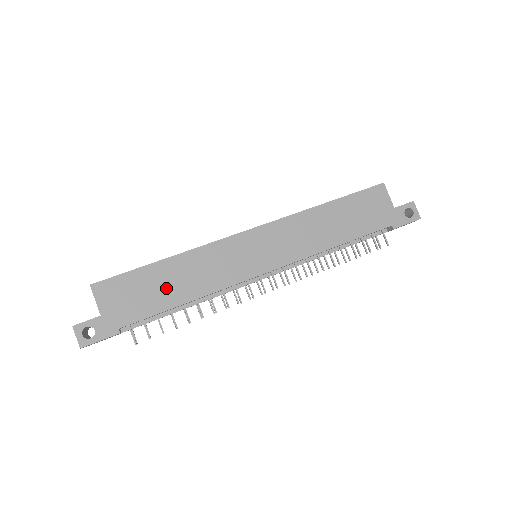
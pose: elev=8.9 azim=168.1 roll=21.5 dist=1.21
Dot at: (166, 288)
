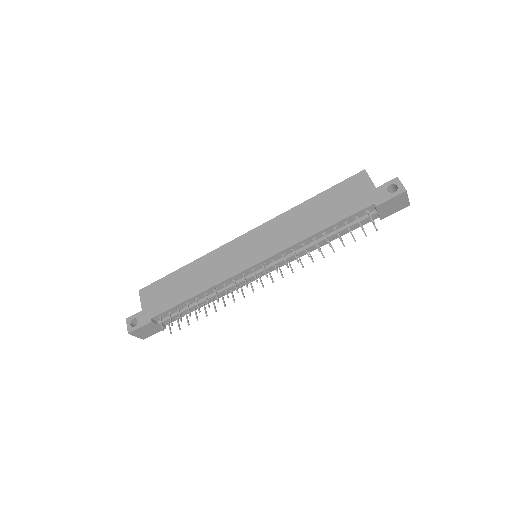
Dot at: (183, 287)
